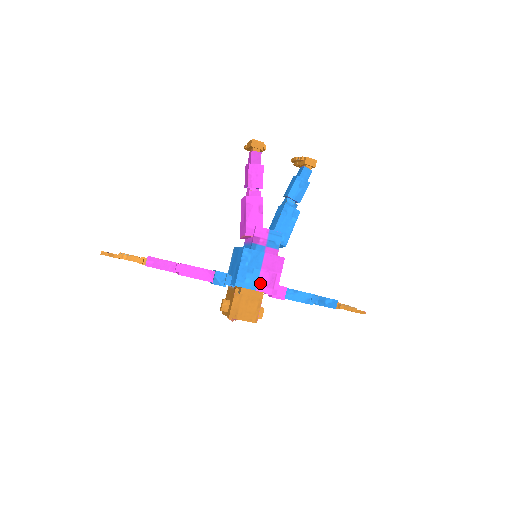
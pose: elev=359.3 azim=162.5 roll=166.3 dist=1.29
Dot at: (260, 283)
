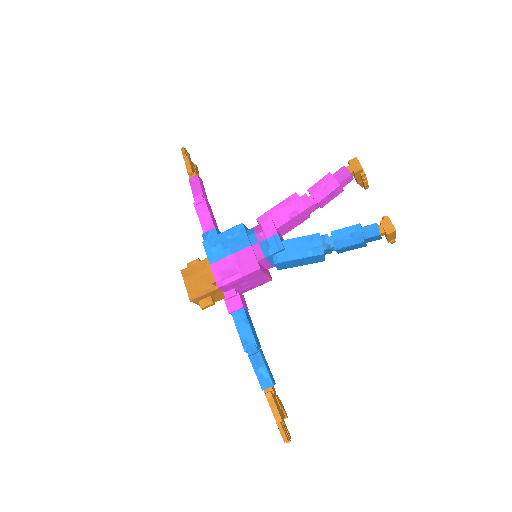
Dot at: (219, 263)
